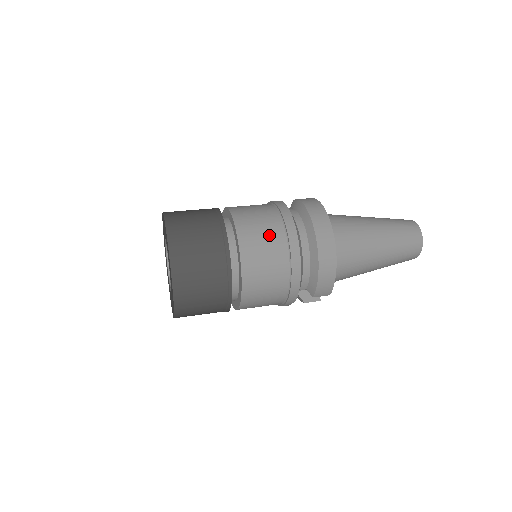
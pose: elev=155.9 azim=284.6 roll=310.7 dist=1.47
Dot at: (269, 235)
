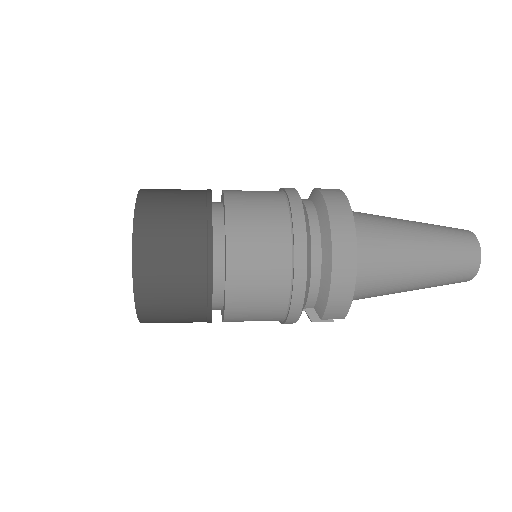
Dot at: (269, 234)
